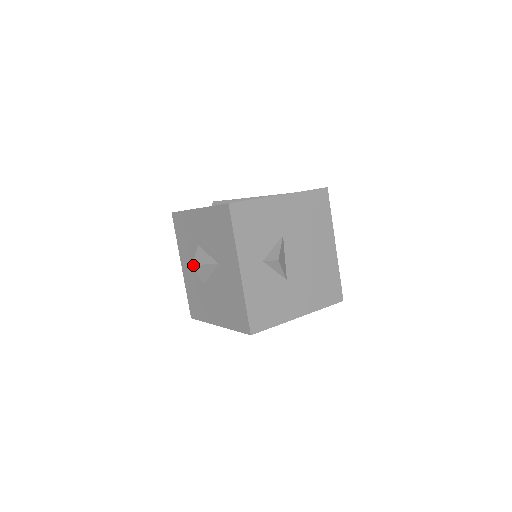
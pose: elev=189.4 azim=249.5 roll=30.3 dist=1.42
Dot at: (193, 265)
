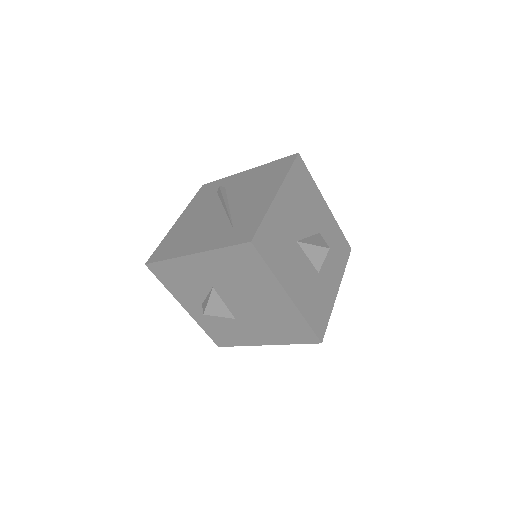
Dot at: occluded
